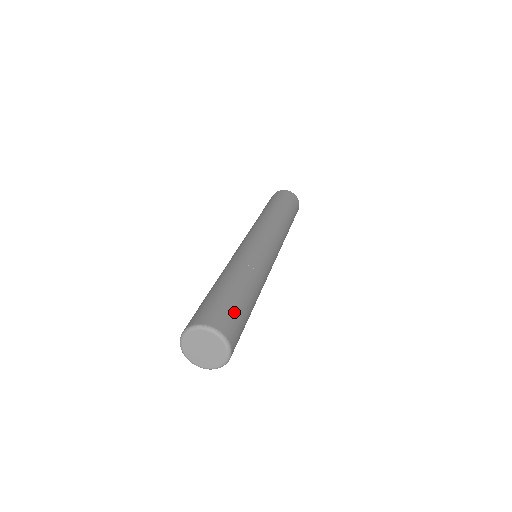
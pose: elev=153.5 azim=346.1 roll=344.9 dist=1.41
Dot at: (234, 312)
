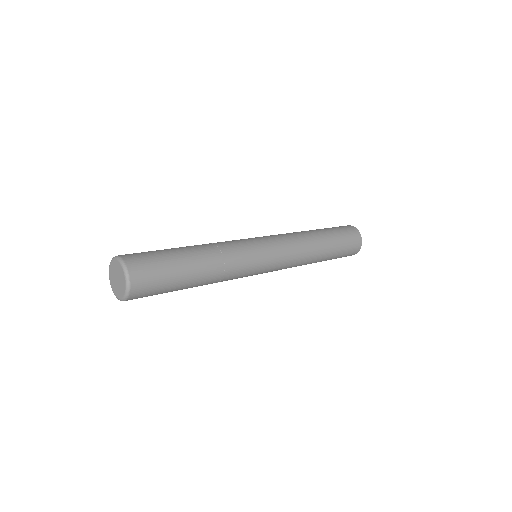
Dot at: (161, 277)
